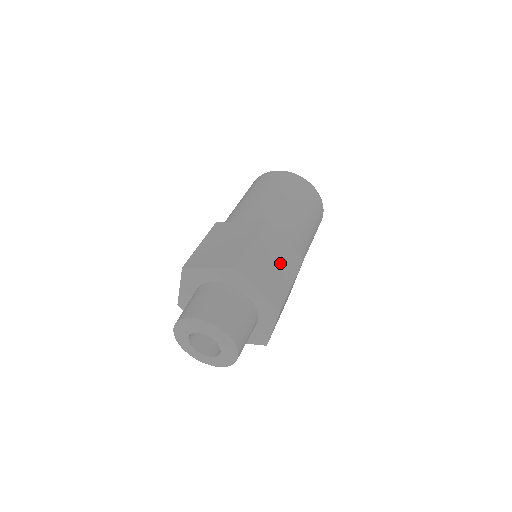
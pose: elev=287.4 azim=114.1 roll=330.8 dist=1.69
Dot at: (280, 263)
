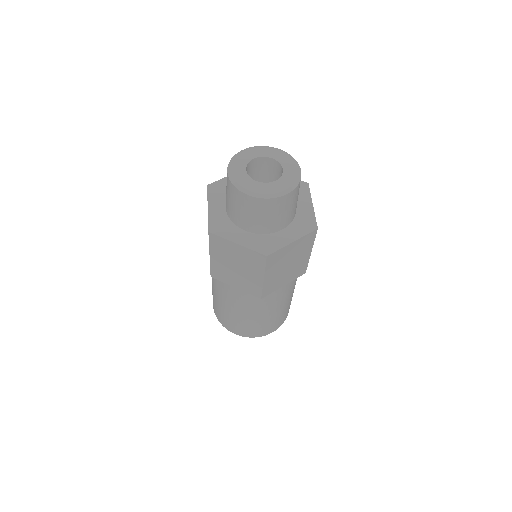
Dot at: occluded
